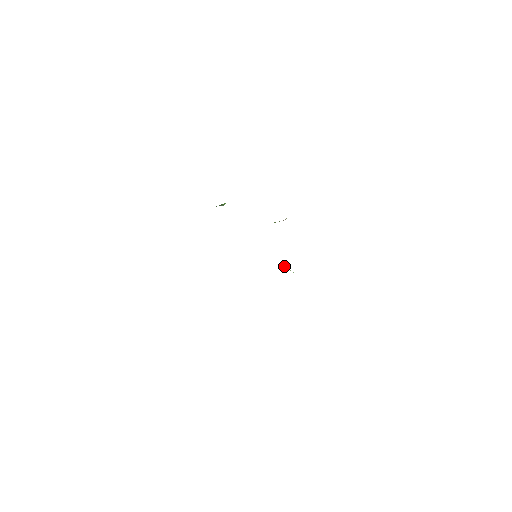
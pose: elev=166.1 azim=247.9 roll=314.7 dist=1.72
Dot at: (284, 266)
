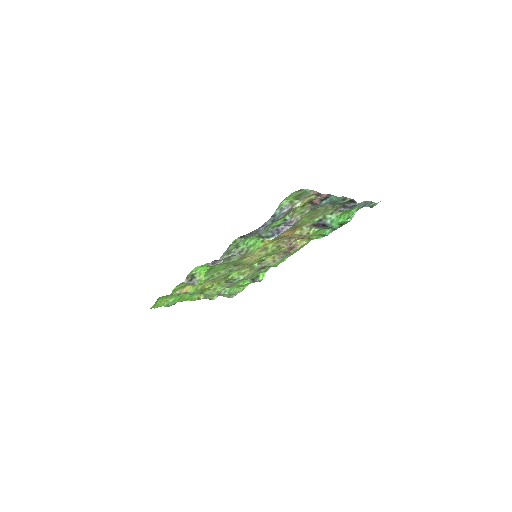
Dot at: (273, 241)
